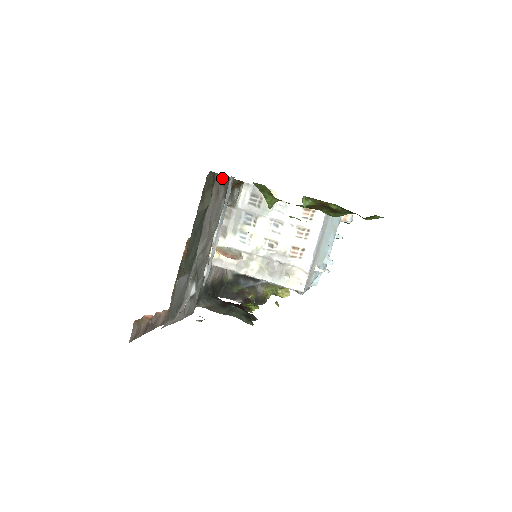
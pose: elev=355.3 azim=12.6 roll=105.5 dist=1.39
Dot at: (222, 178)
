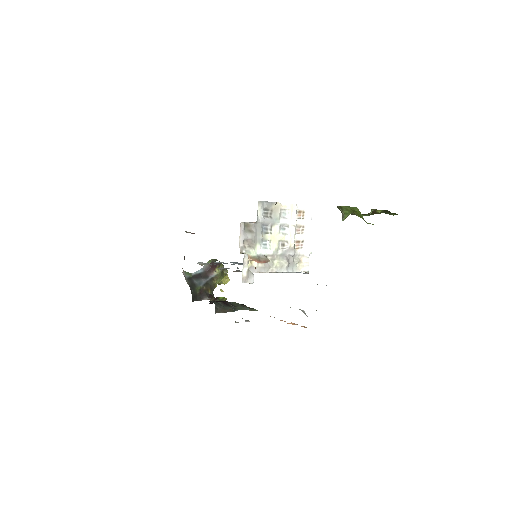
Dot at: occluded
